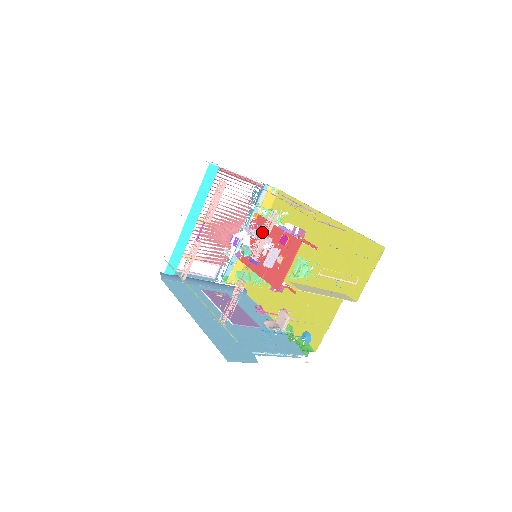
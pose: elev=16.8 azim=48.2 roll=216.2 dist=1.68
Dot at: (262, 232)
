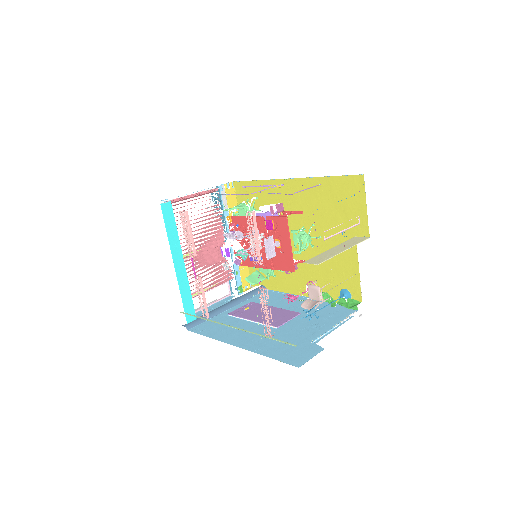
Dot at: (251, 236)
